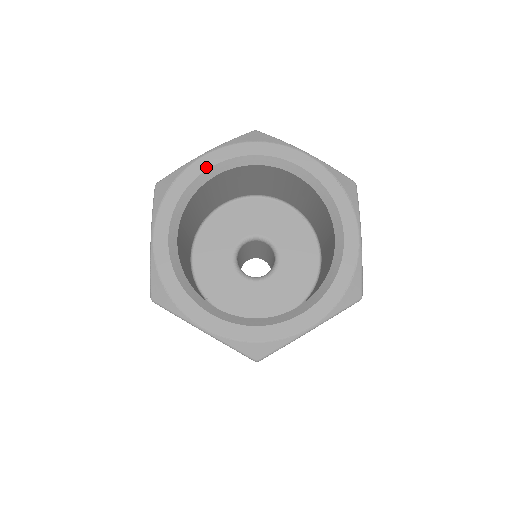
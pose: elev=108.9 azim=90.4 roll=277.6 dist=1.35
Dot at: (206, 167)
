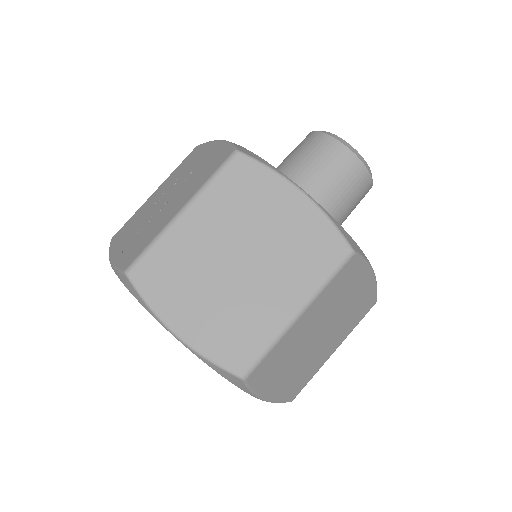
Dot at: occluded
